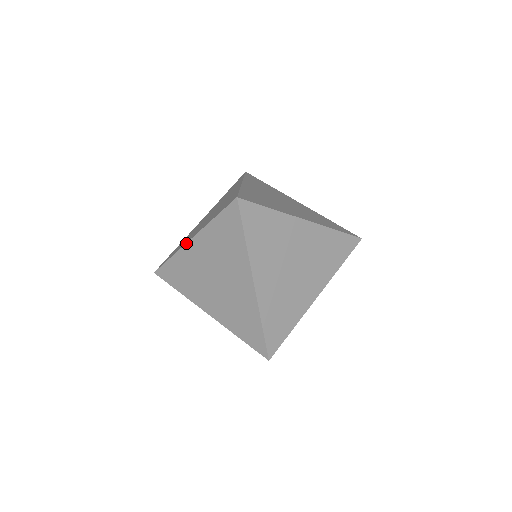
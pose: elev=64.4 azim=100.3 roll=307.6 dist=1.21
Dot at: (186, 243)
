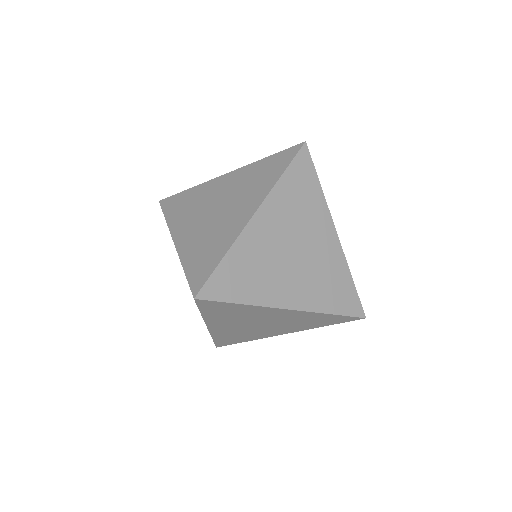
Dot at: (219, 176)
